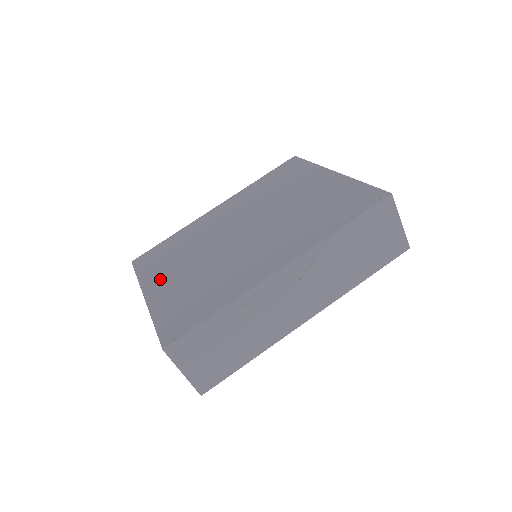
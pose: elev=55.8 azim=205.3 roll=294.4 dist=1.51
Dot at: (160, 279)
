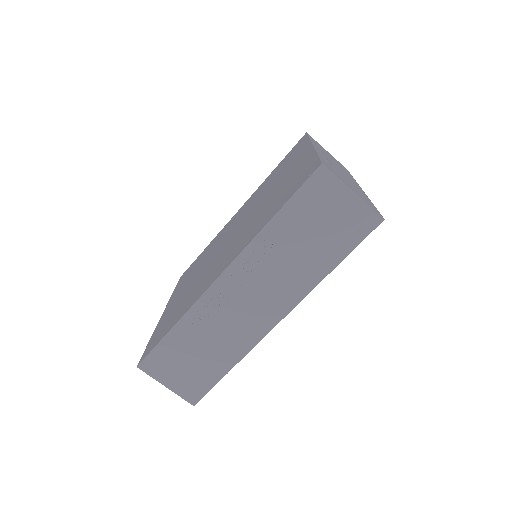
Dot at: (177, 294)
